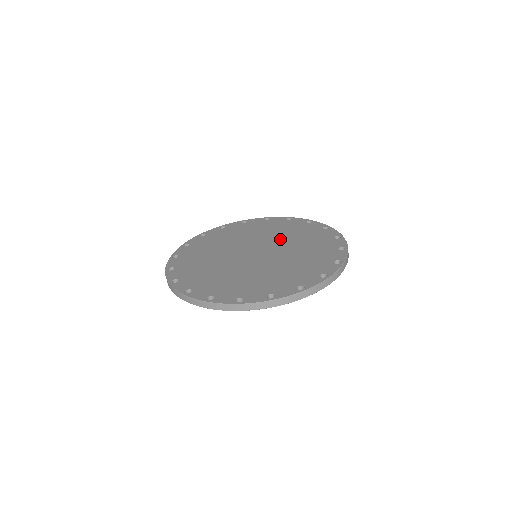
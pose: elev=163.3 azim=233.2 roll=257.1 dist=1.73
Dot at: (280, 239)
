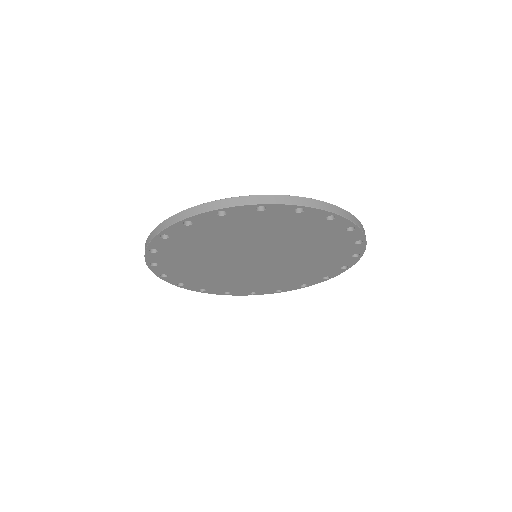
Dot at: occluded
